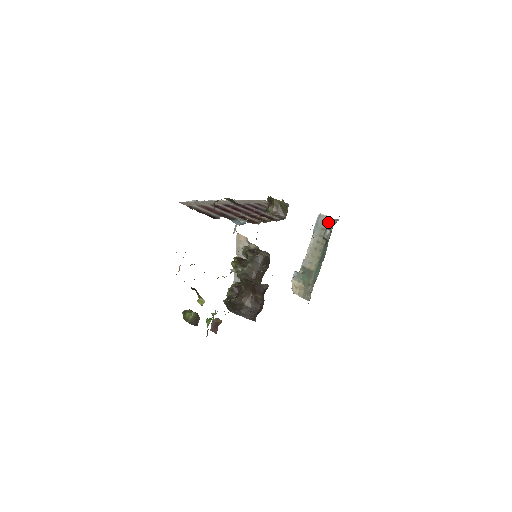
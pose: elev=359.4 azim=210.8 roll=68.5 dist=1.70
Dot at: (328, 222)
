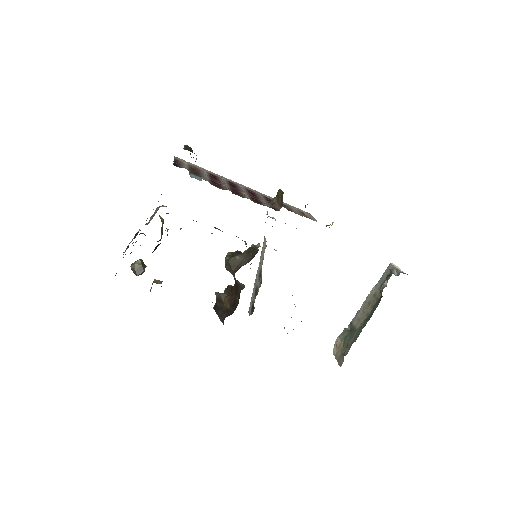
Dot at: (390, 271)
